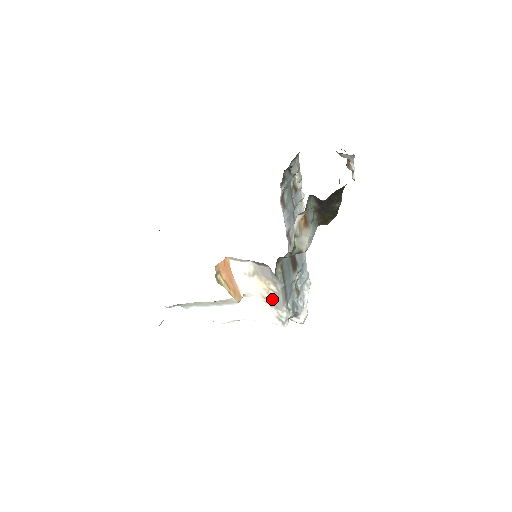
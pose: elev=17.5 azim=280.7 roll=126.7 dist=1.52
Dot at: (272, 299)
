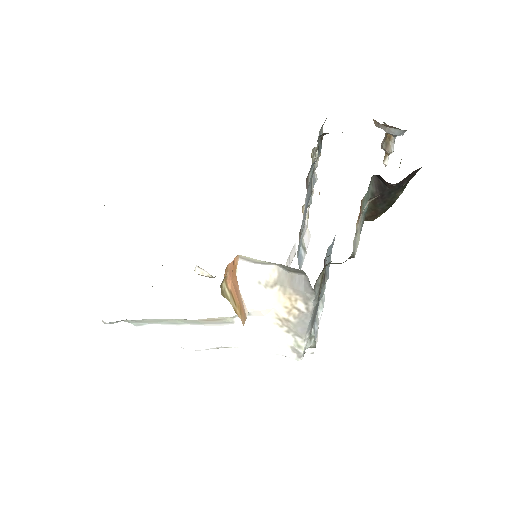
Dot at: (293, 322)
